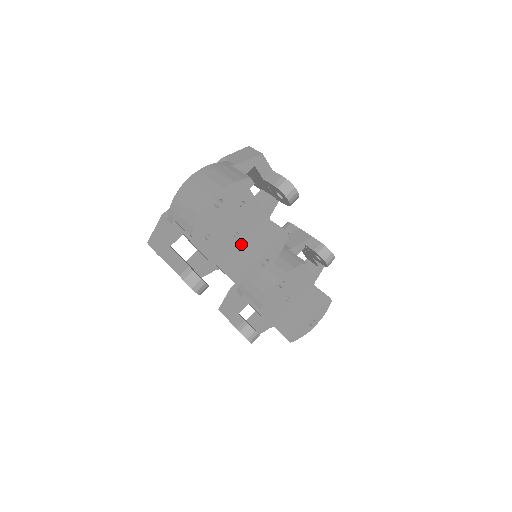
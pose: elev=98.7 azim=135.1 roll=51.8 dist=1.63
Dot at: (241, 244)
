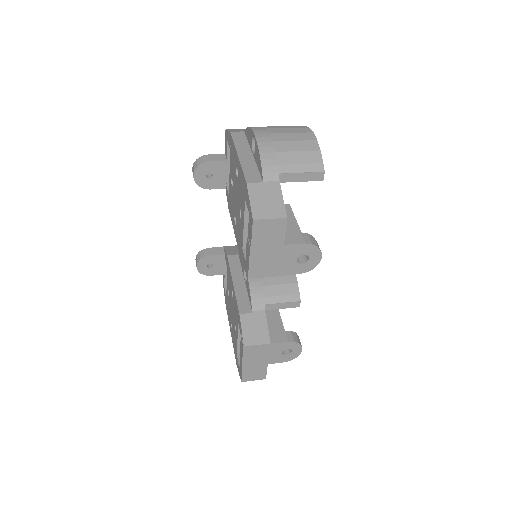
Dot at: occluded
